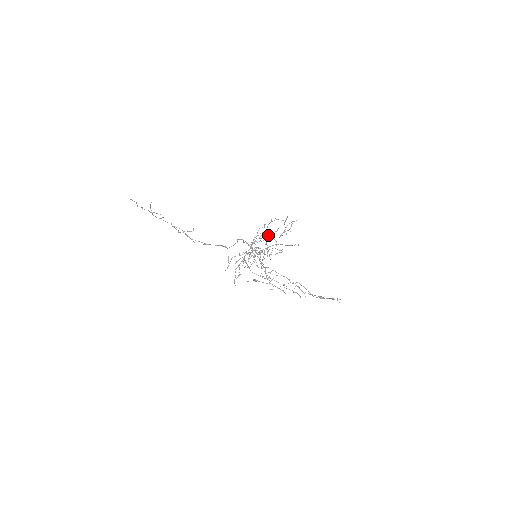
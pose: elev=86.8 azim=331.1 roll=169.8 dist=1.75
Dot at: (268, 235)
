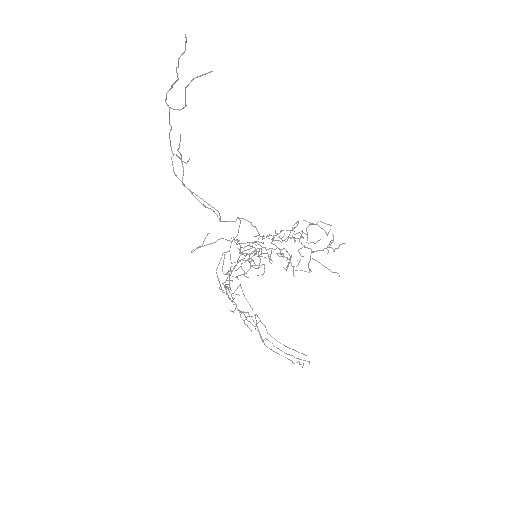
Dot at: (307, 239)
